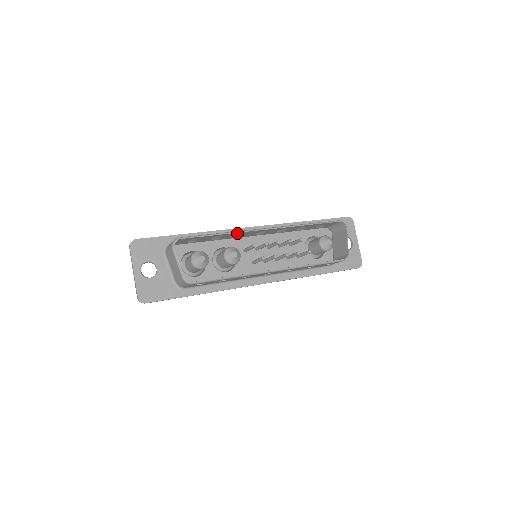
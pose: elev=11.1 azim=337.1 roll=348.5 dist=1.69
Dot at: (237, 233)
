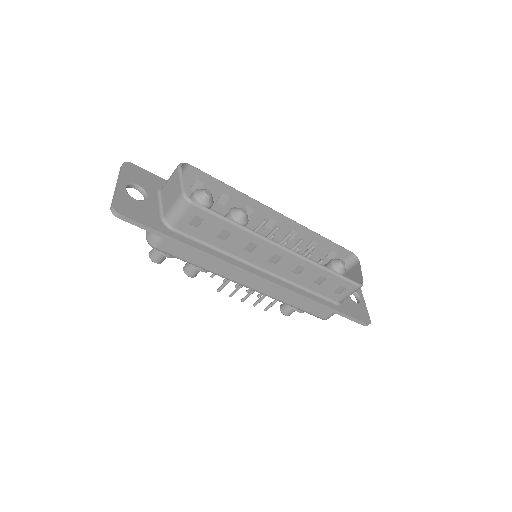
Dot at: (248, 200)
